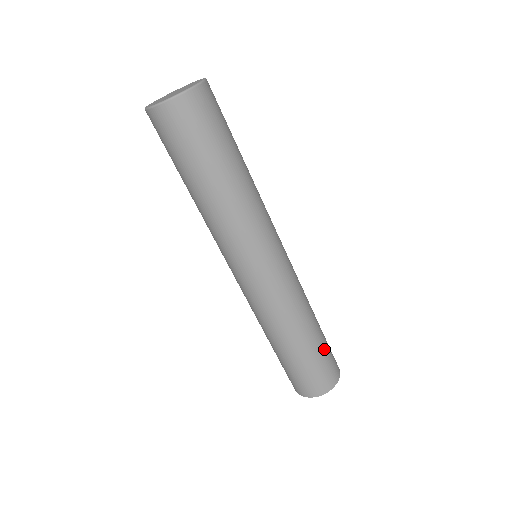
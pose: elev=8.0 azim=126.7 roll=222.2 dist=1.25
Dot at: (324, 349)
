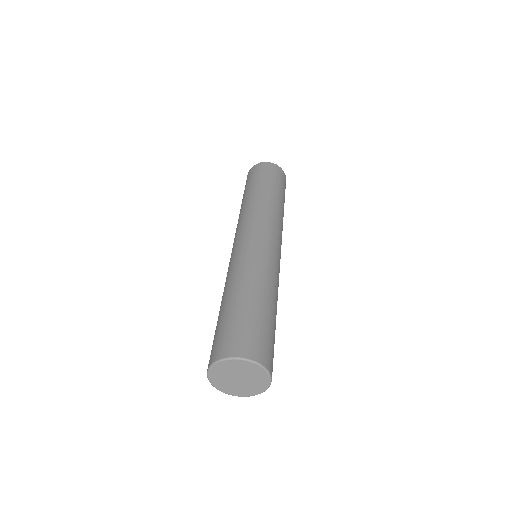
Dot at: occluded
